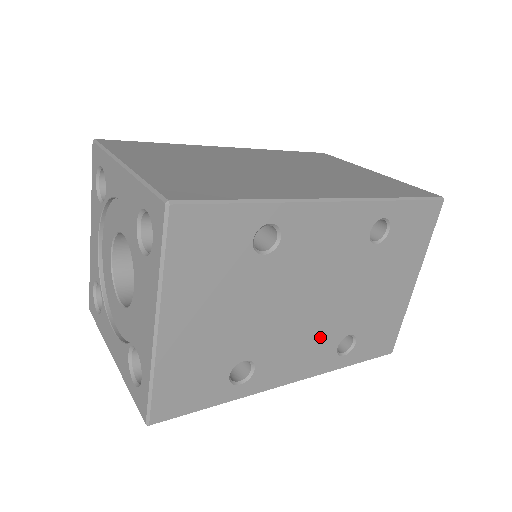
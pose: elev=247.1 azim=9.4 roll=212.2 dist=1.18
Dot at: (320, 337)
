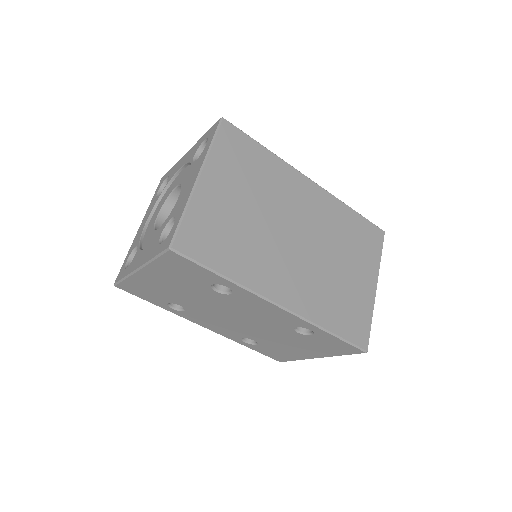
Dot at: (234, 329)
